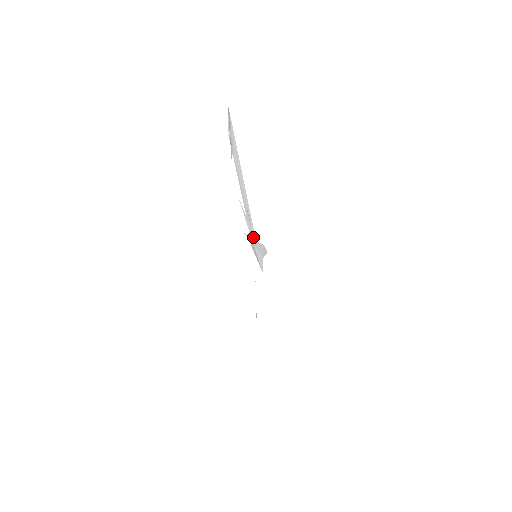
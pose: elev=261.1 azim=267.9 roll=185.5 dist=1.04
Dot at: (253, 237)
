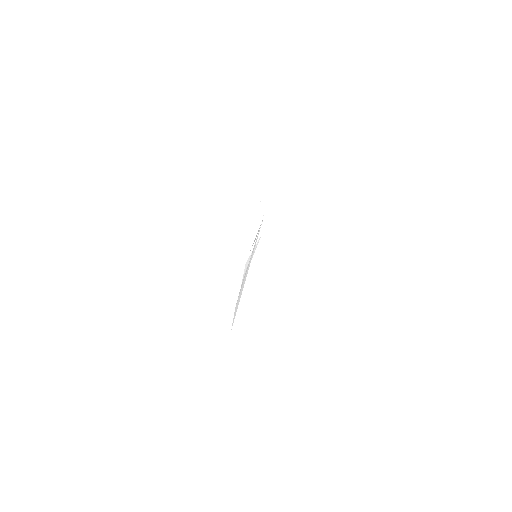
Dot at: (253, 253)
